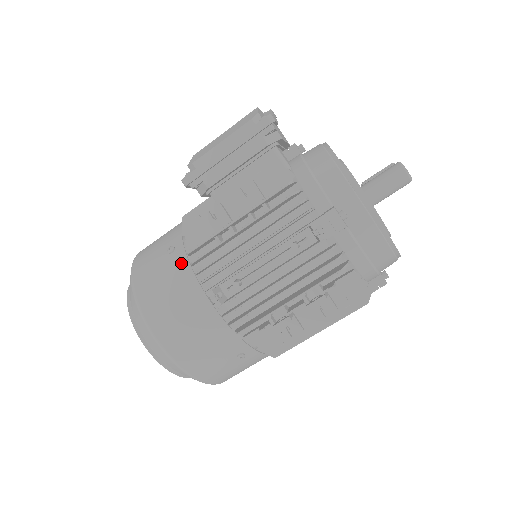
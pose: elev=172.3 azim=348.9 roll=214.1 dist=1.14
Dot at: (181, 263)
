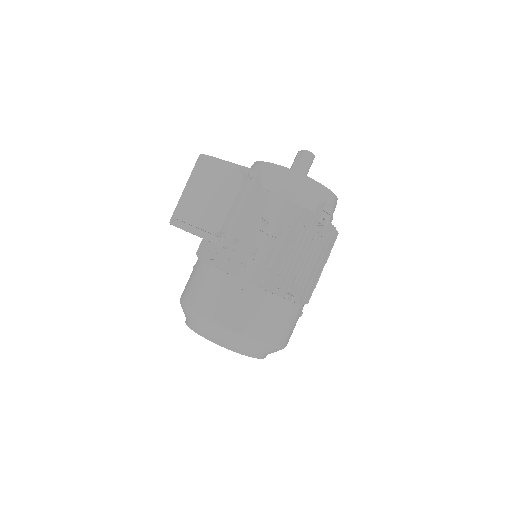
Dot at: (260, 295)
